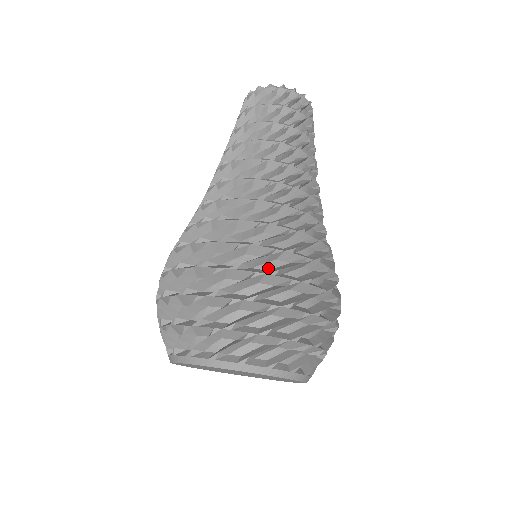
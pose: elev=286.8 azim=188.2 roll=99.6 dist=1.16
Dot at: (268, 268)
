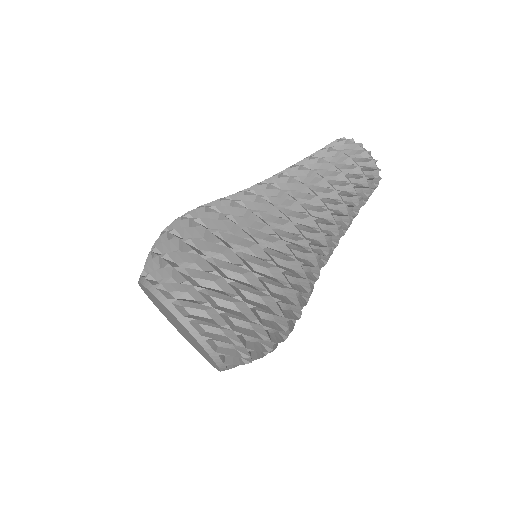
Dot at: (283, 307)
